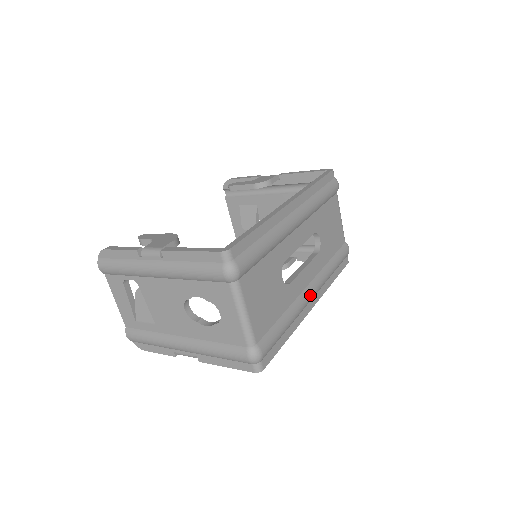
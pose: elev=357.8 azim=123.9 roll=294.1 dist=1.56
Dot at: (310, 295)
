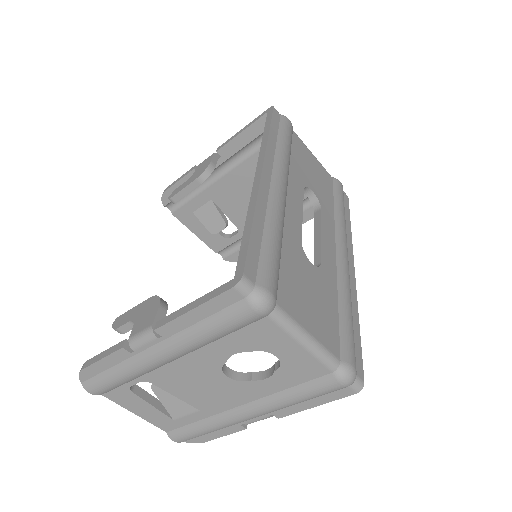
Dot at: (345, 260)
